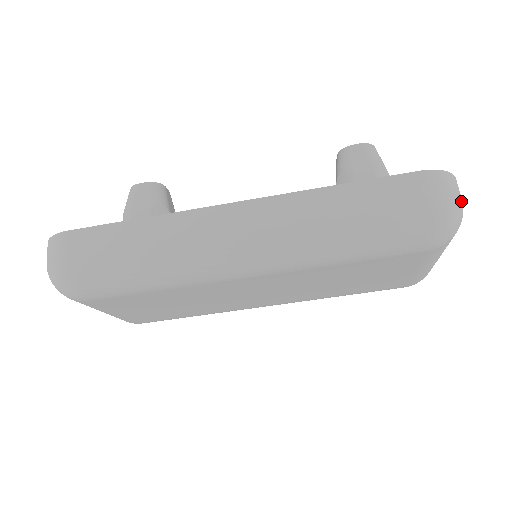
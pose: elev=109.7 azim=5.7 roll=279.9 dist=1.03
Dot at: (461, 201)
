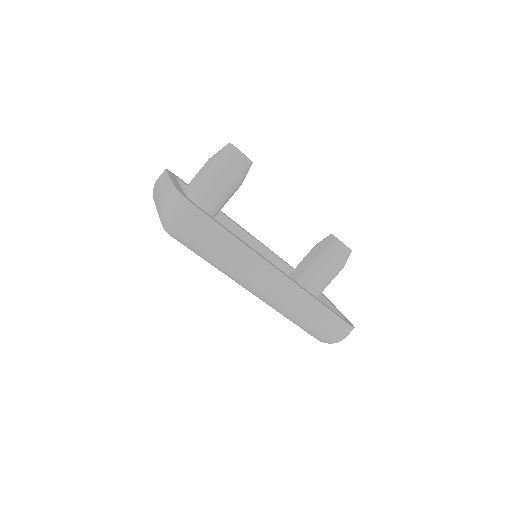
Dot at: occluded
